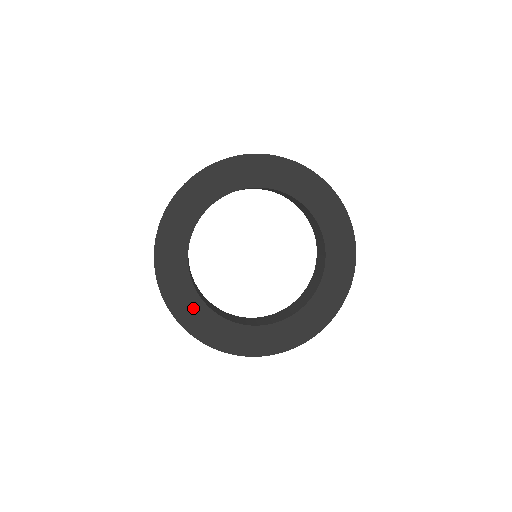
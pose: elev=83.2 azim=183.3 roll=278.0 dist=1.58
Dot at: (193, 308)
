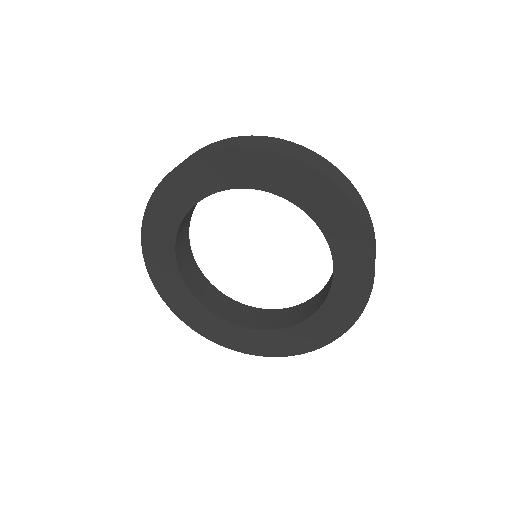
Dot at: (163, 249)
